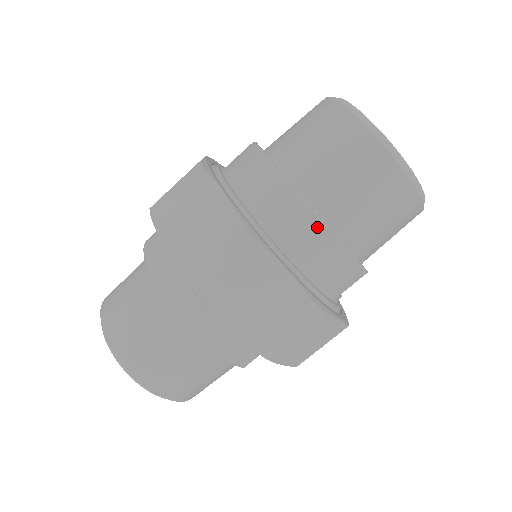
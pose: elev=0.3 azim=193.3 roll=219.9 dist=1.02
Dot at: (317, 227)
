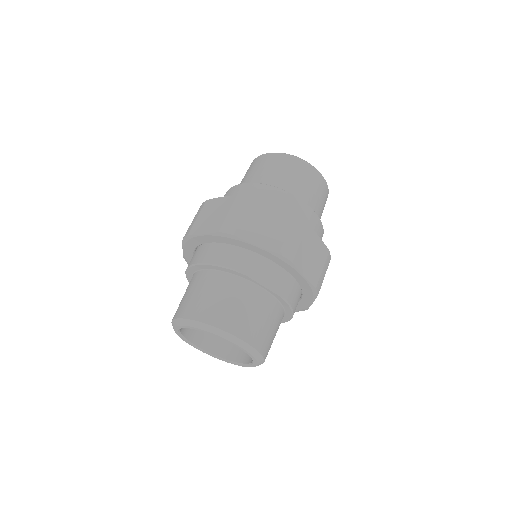
Dot at: (238, 187)
